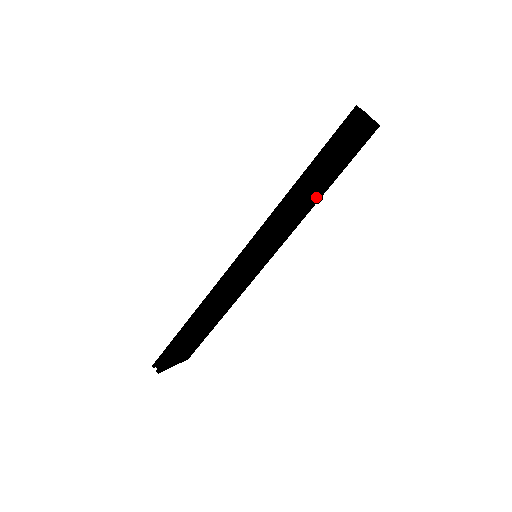
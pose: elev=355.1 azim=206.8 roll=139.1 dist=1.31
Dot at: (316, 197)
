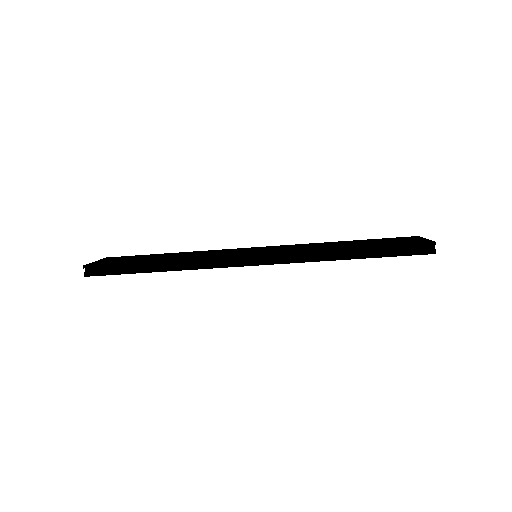
Dot at: occluded
